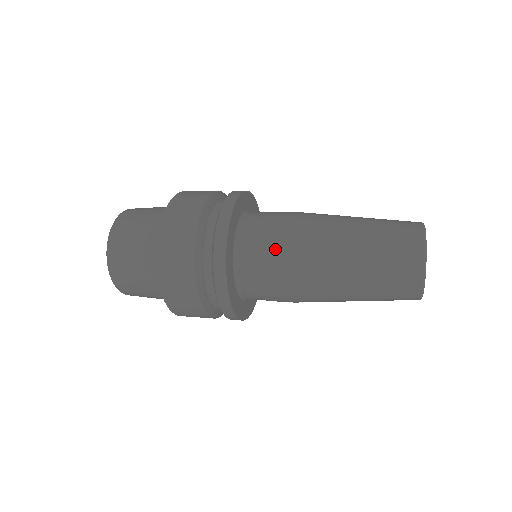
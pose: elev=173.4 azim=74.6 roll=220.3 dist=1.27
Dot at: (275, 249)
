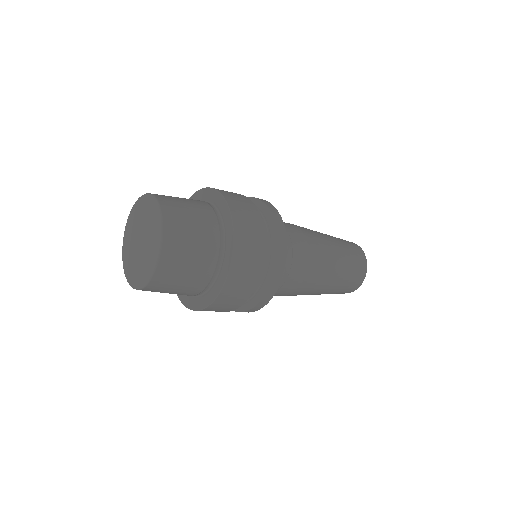
Dot at: (301, 250)
